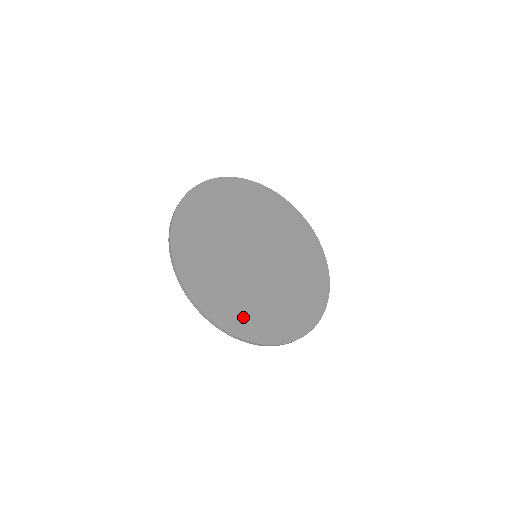
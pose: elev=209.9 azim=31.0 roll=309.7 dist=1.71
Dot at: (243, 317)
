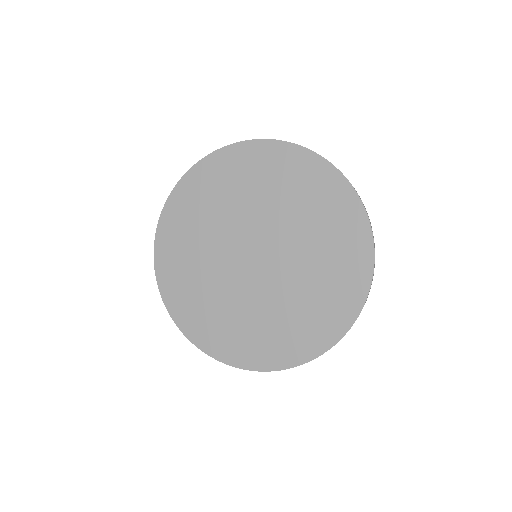
Dot at: (315, 325)
